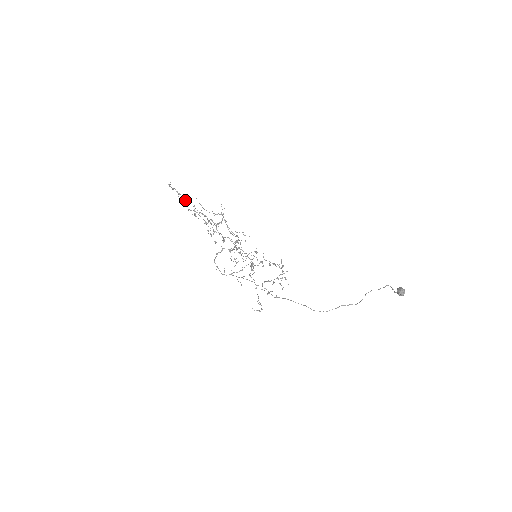
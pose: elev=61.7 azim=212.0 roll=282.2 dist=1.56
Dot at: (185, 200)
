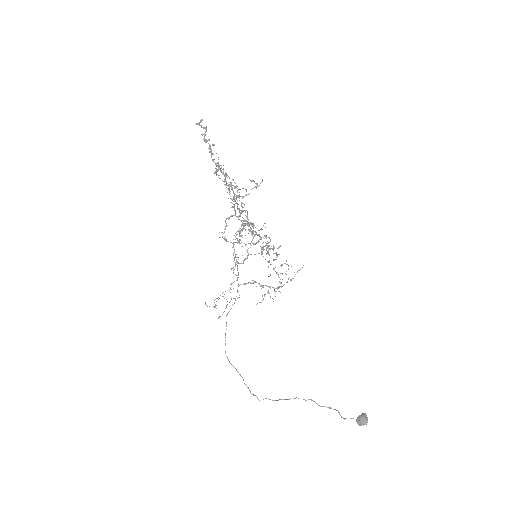
Dot at: (210, 150)
